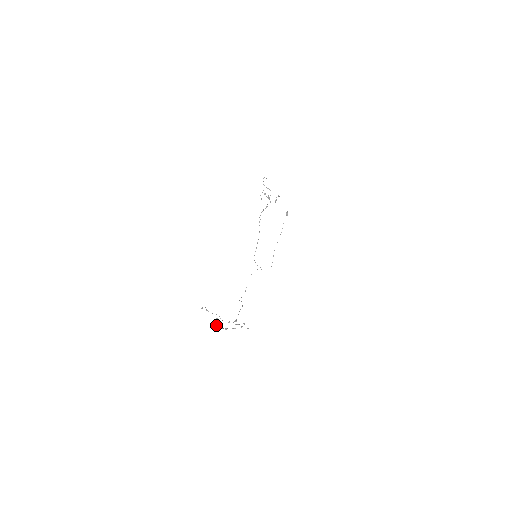
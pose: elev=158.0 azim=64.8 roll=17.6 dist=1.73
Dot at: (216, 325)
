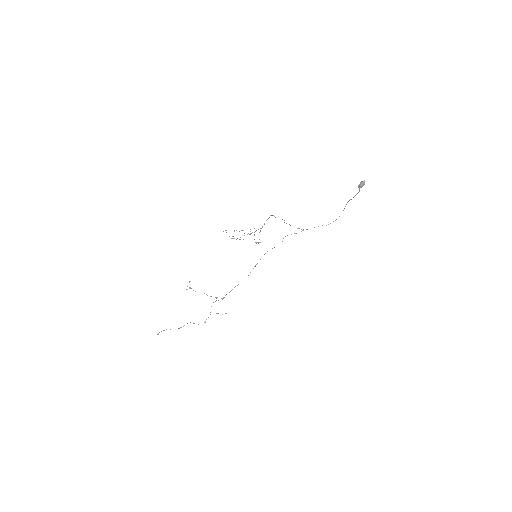
Dot at: occluded
